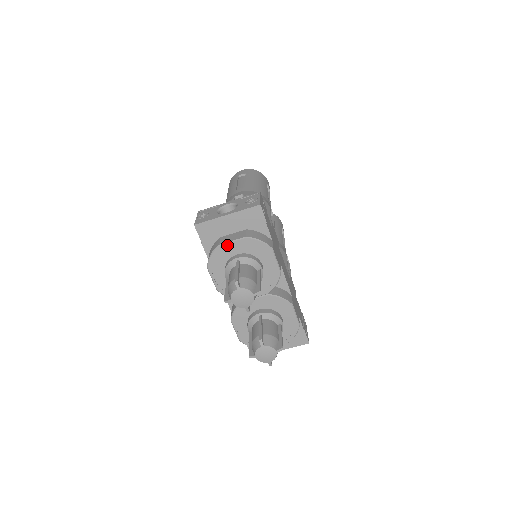
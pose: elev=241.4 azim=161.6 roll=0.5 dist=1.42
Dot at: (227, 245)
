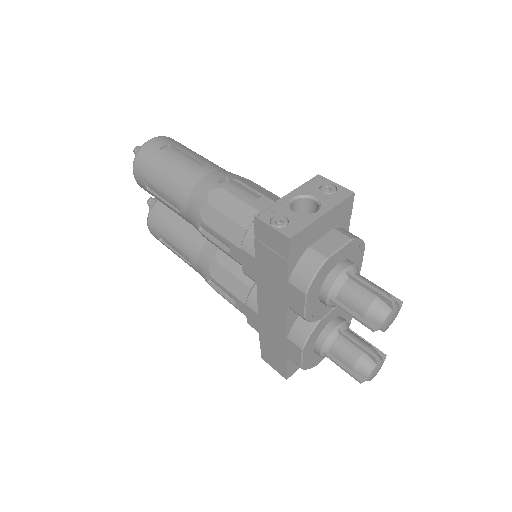
Dot at: (334, 256)
